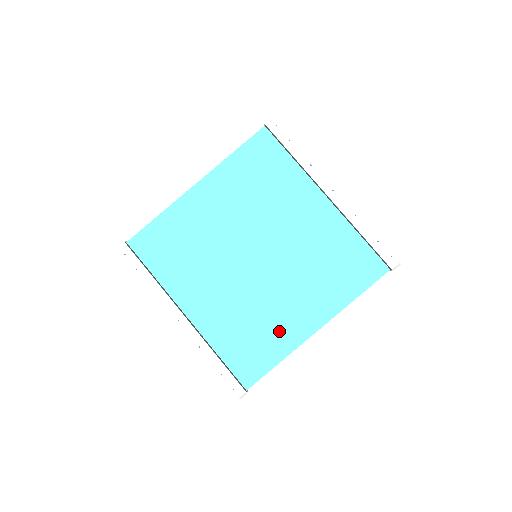
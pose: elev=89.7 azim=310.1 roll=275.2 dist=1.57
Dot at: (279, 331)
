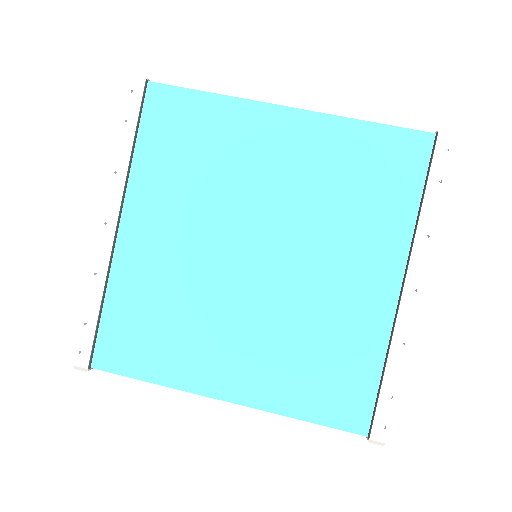
Dot at: (187, 354)
